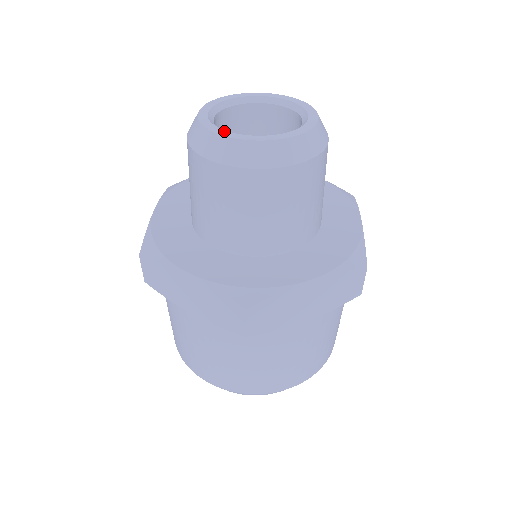
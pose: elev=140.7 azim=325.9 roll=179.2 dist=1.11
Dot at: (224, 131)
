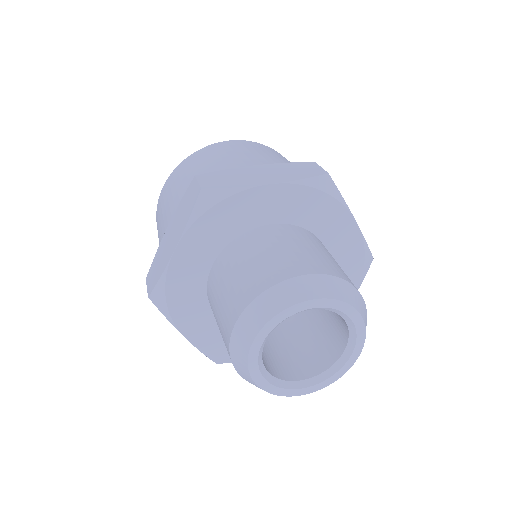
Dot at: (262, 379)
